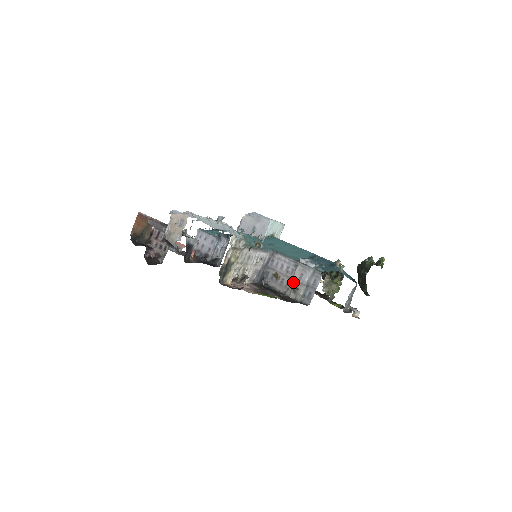
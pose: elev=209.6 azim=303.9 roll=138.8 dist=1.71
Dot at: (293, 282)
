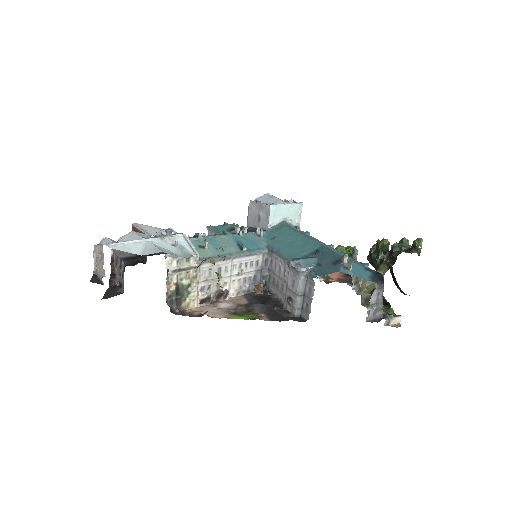
Dot at: (287, 291)
